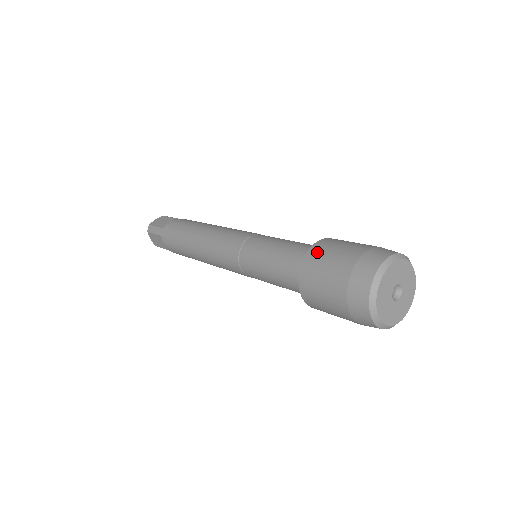
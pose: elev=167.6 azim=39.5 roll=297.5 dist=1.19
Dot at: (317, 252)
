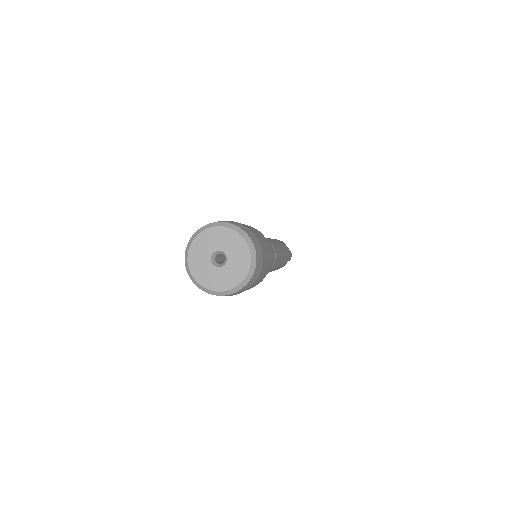
Dot at: occluded
